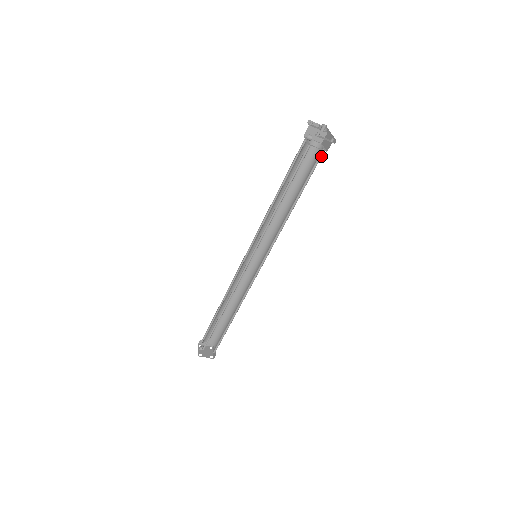
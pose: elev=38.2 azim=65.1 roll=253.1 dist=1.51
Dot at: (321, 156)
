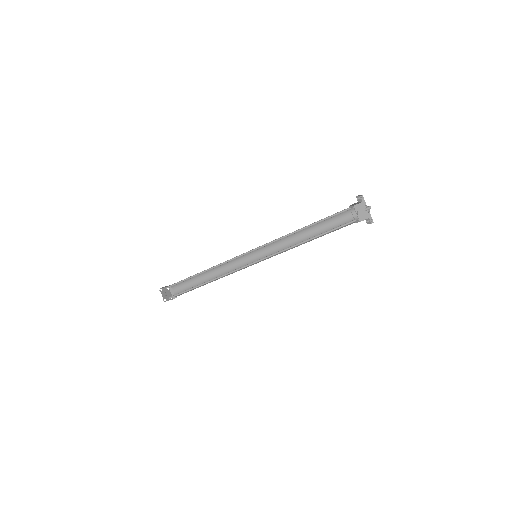
Dot at: occluded
